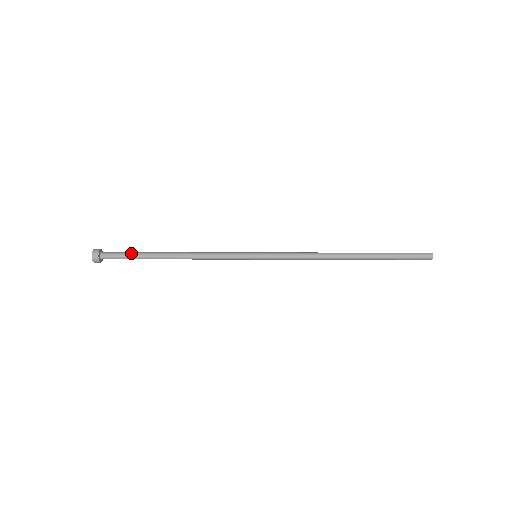
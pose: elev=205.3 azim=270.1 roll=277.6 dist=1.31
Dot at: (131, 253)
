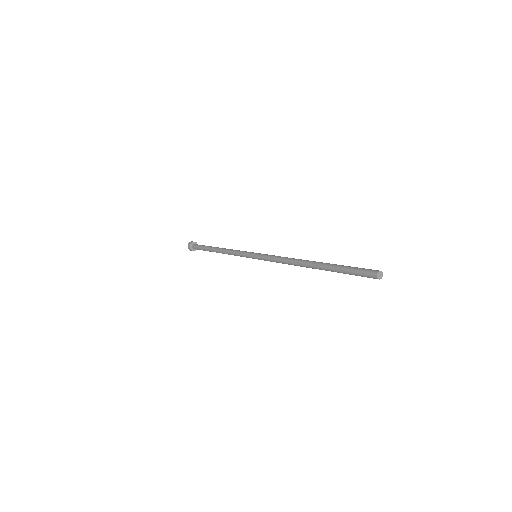
Dot at: (204, 245)
